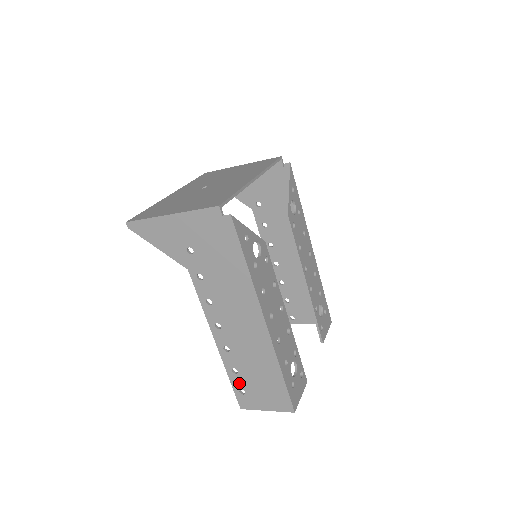
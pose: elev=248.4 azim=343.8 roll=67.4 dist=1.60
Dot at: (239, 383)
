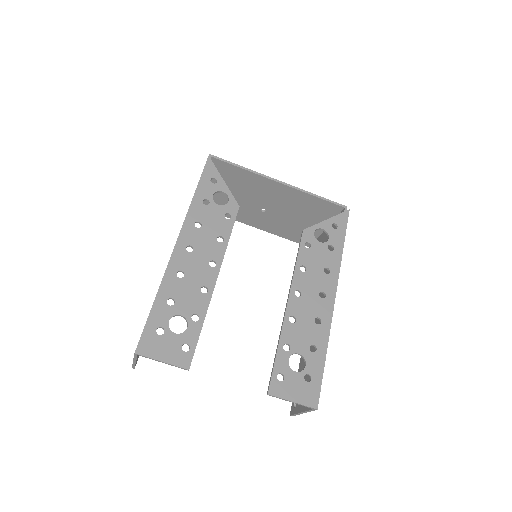
Dot at: occluded
